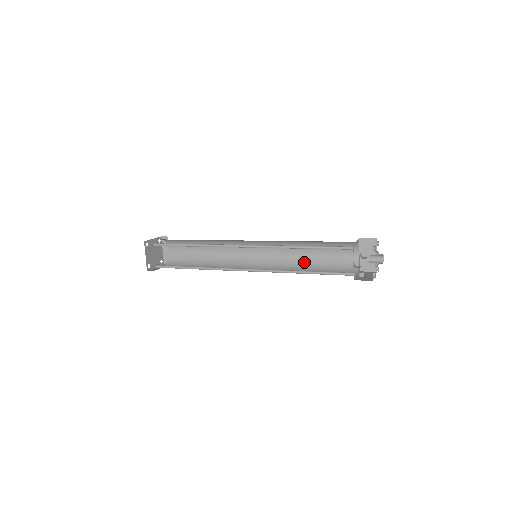
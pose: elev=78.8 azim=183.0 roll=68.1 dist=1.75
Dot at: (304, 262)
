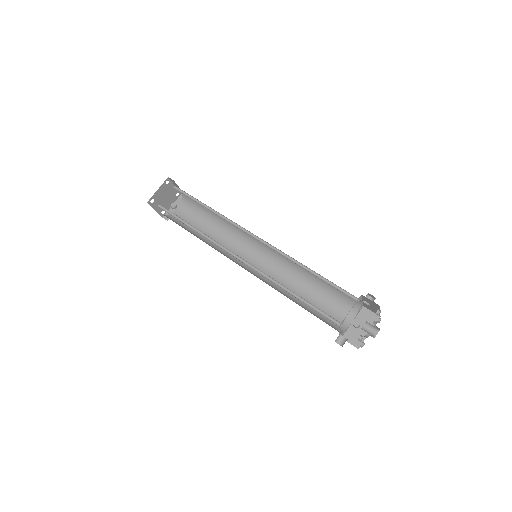
Dot at: (307, 273)
